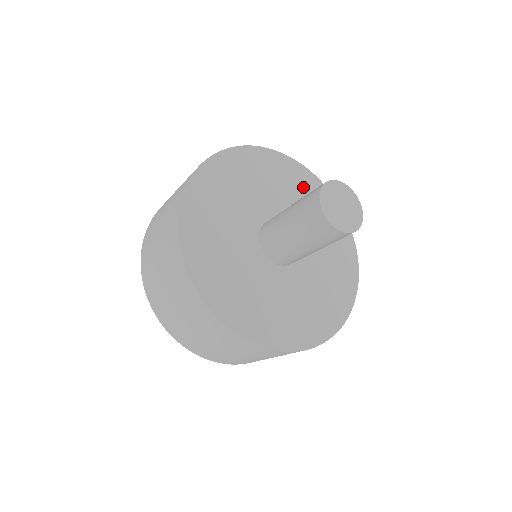
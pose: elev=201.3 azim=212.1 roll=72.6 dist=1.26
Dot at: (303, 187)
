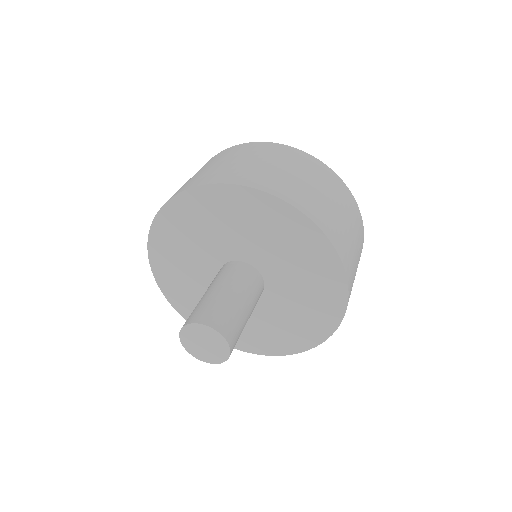
Dot at: (311, 261)
